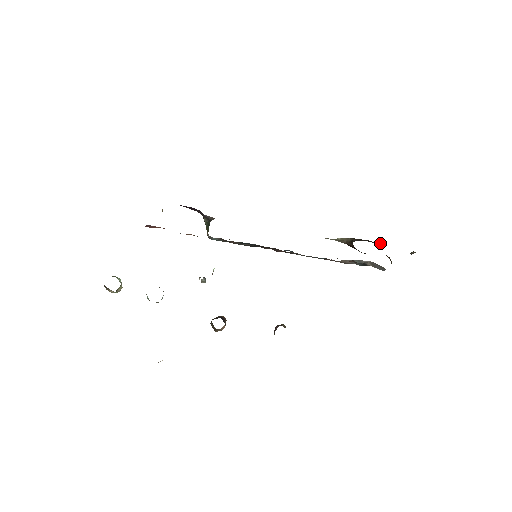
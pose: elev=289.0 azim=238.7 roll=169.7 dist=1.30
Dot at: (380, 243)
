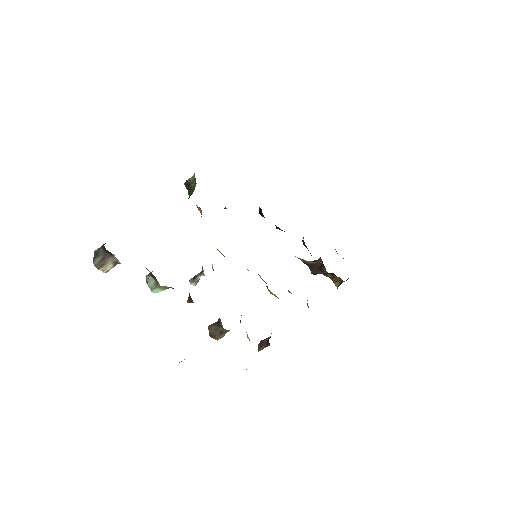
Dot at: occluded
